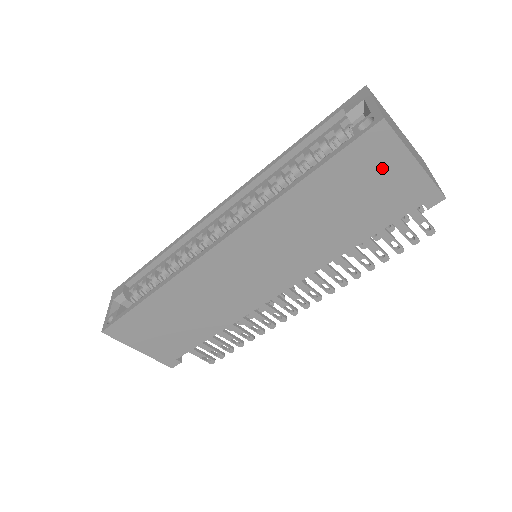
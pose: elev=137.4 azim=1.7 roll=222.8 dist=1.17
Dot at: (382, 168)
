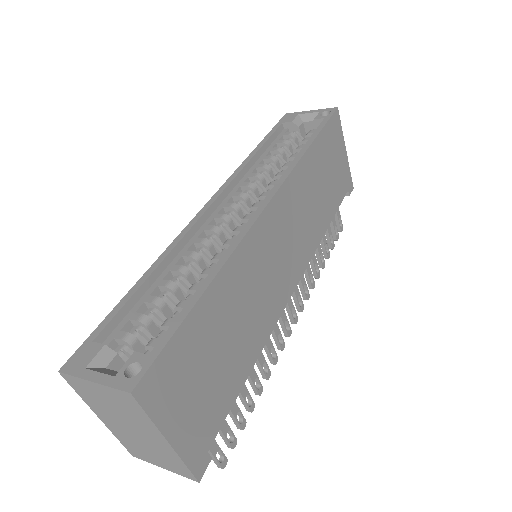
Dot at: (337, 149)
